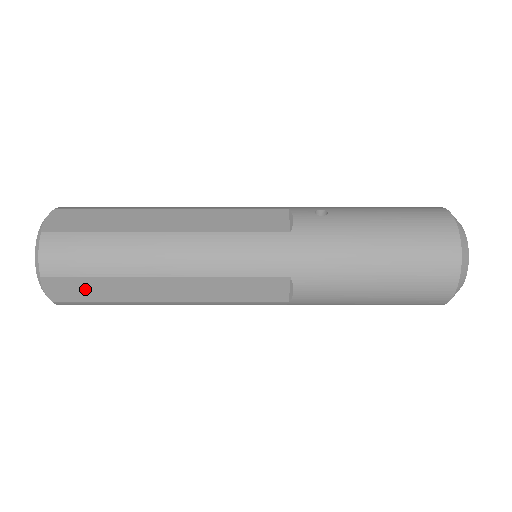
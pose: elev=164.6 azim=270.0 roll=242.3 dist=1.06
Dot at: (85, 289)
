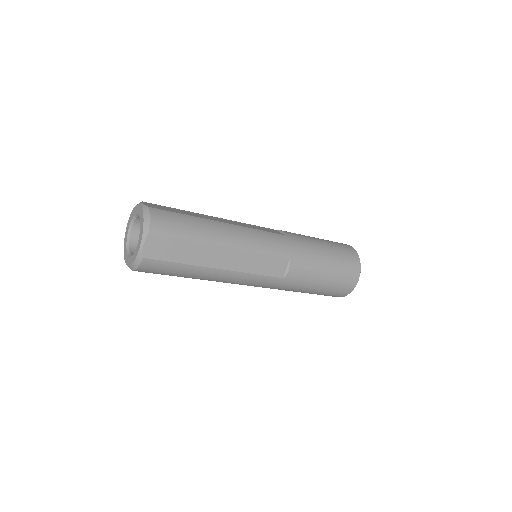
Dot at: (172, 249)
